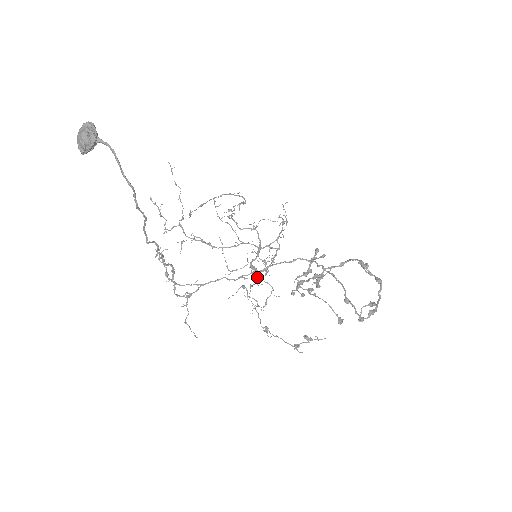
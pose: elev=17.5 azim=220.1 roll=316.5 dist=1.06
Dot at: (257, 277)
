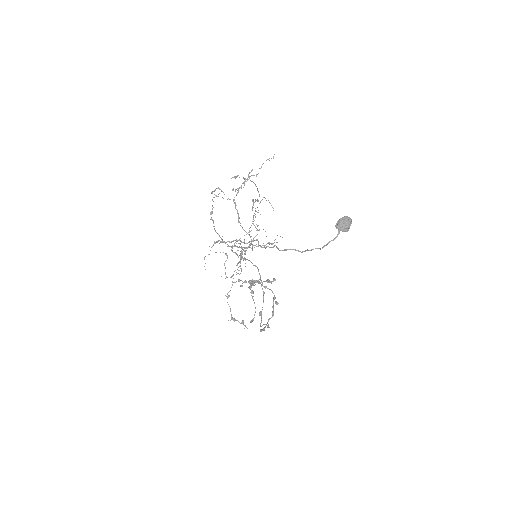
Dot at: occluded
